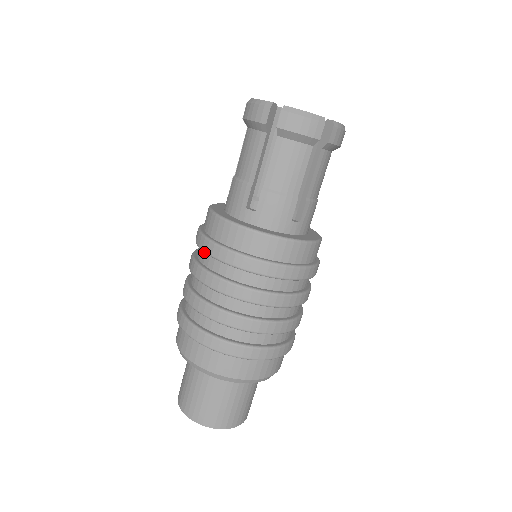
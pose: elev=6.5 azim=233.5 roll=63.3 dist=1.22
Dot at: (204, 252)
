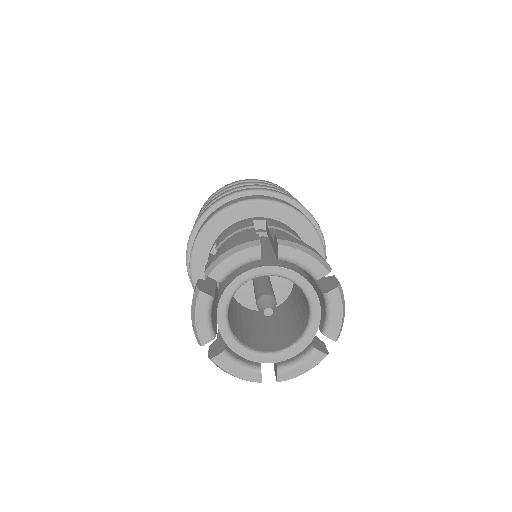
Dot at: occluded
